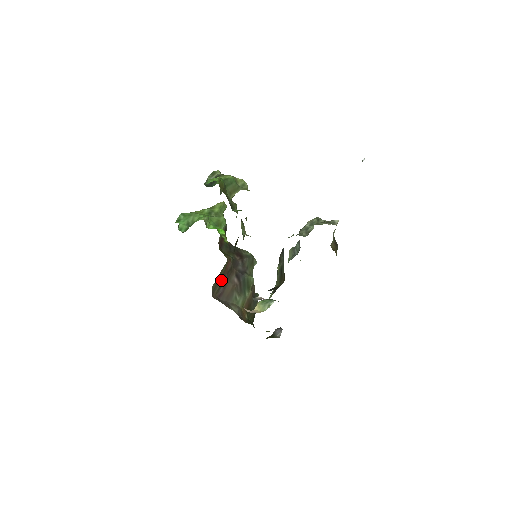
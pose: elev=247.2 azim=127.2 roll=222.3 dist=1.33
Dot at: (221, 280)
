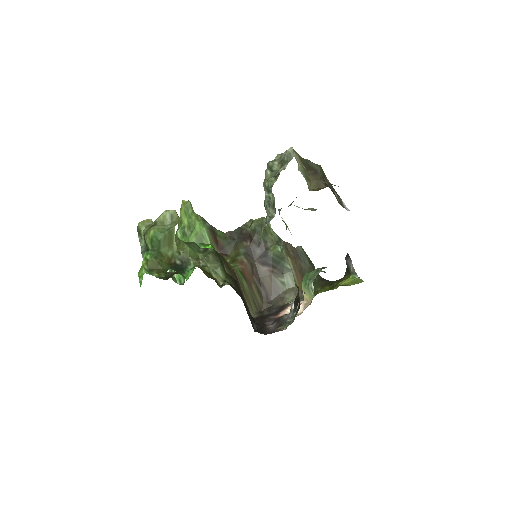
Dot at: (254, 289)
